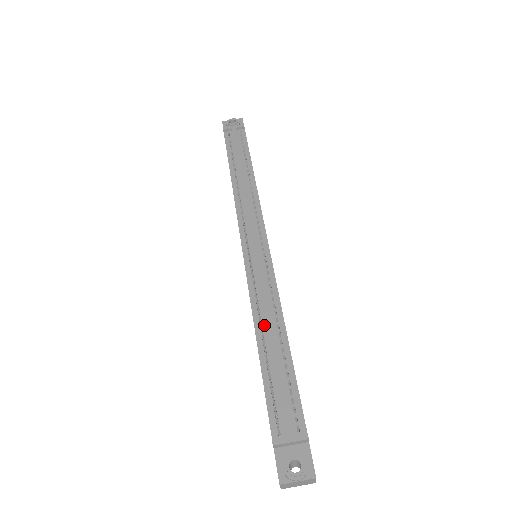
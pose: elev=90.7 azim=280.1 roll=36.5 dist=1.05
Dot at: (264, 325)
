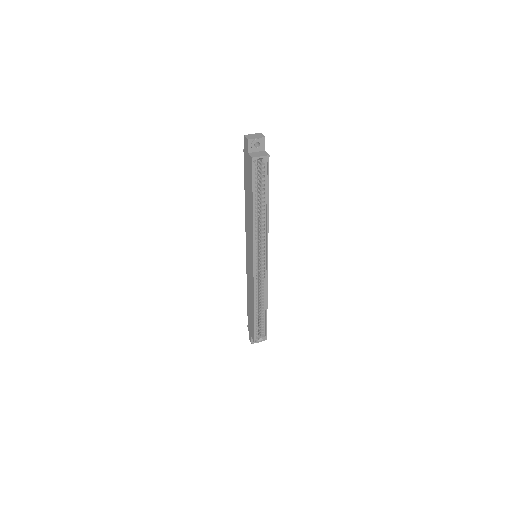
Dot at: occluded
